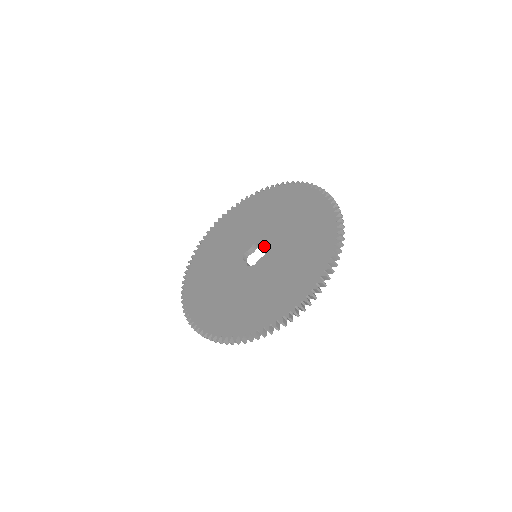
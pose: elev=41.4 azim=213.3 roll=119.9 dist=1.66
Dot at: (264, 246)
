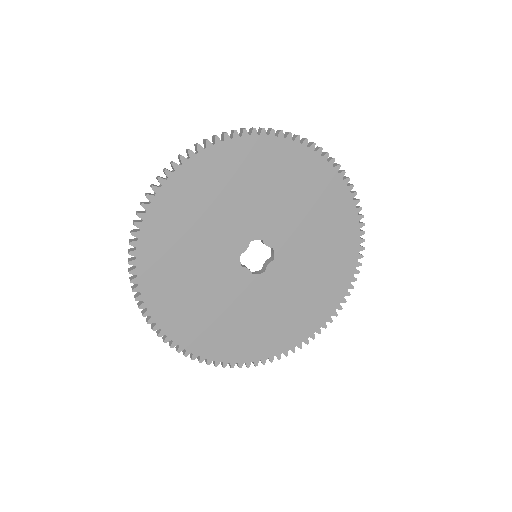
Dot at: (270, 246)
